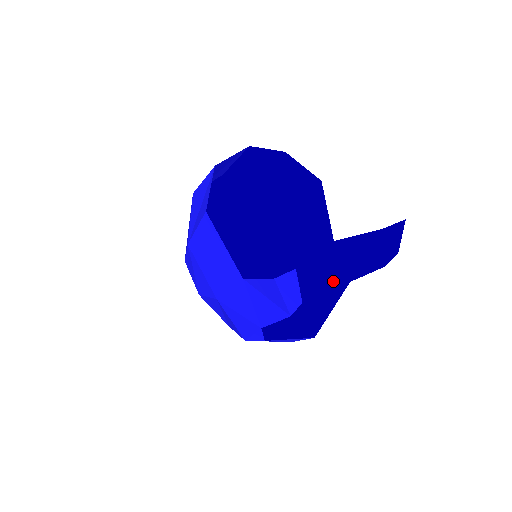
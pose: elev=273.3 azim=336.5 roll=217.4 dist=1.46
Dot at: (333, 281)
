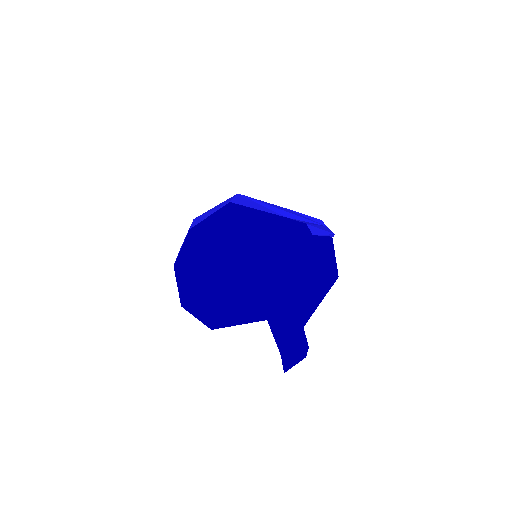
Dot at: occluded
